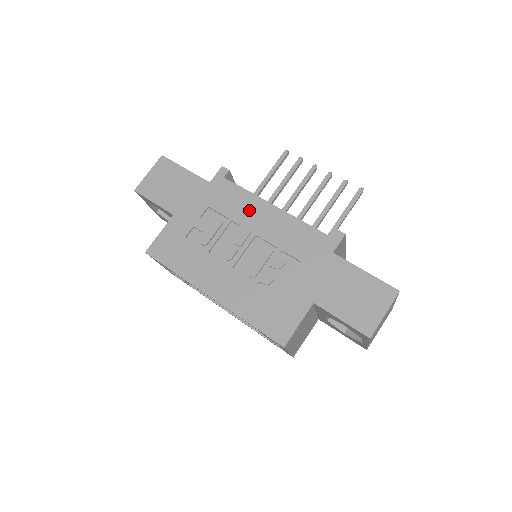
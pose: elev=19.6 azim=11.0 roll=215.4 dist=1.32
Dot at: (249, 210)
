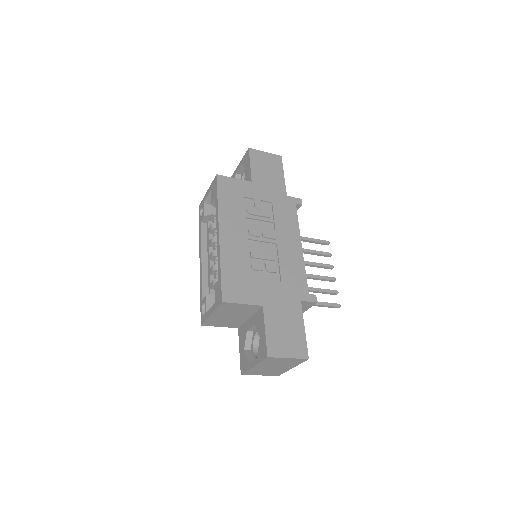
Dot at: (288, 231)
